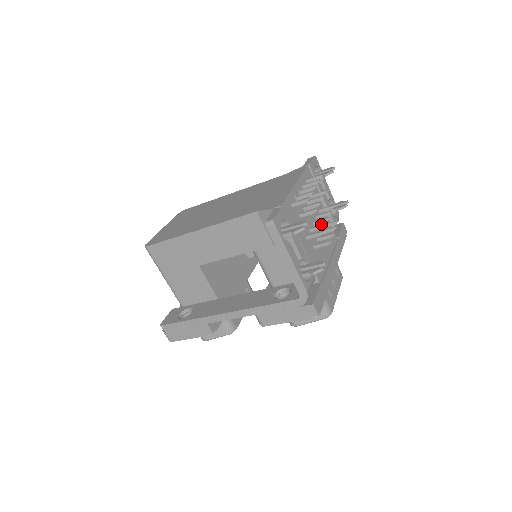
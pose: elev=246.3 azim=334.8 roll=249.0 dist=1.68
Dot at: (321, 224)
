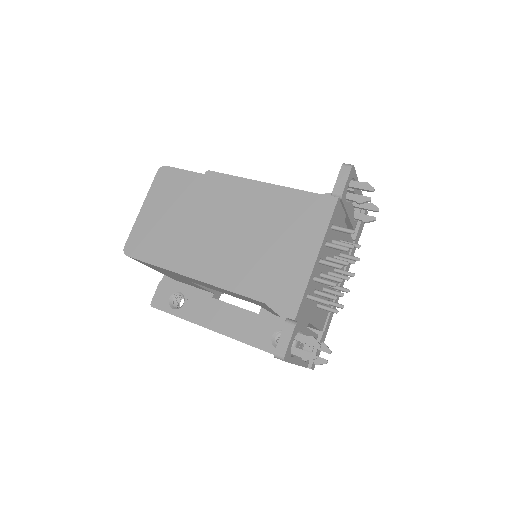
Dot at: occluded
